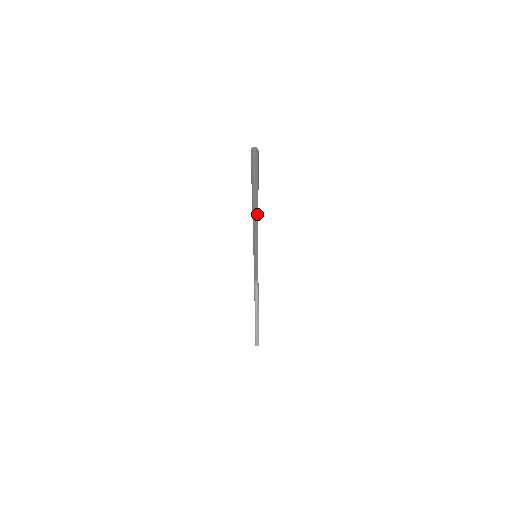
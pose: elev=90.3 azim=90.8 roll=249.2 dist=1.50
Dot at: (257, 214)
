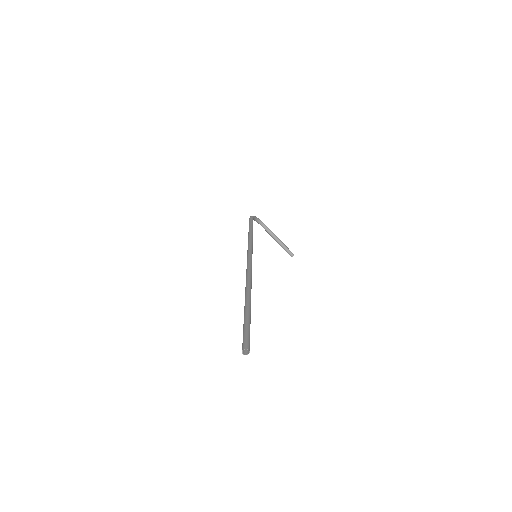
Dot at: (251, 288)
